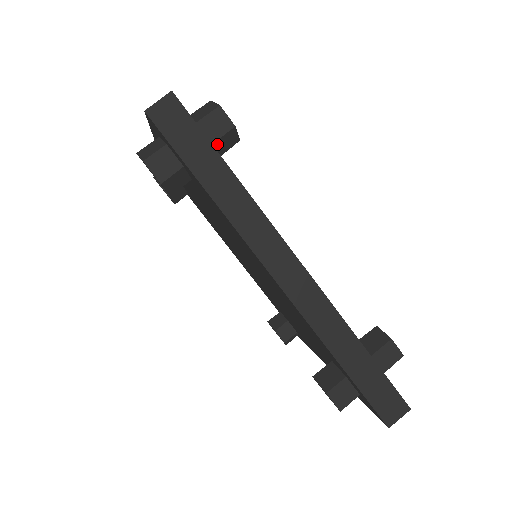
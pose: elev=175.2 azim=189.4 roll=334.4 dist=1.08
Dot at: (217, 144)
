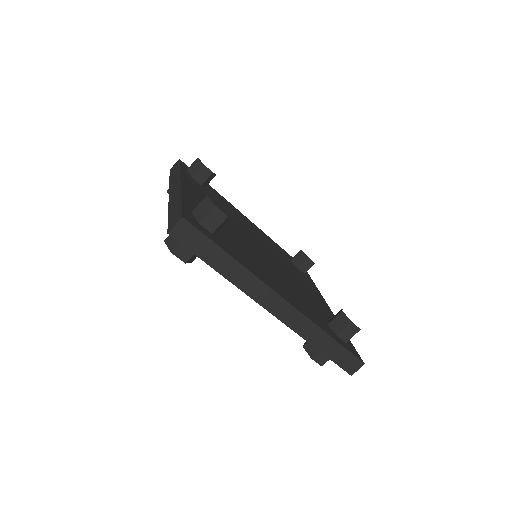
Dot at: (217, 229)
